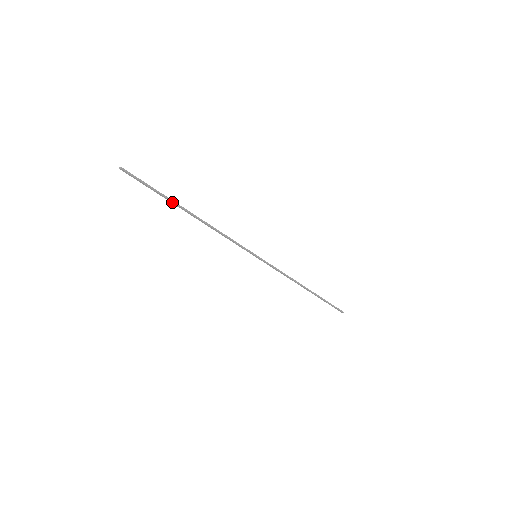
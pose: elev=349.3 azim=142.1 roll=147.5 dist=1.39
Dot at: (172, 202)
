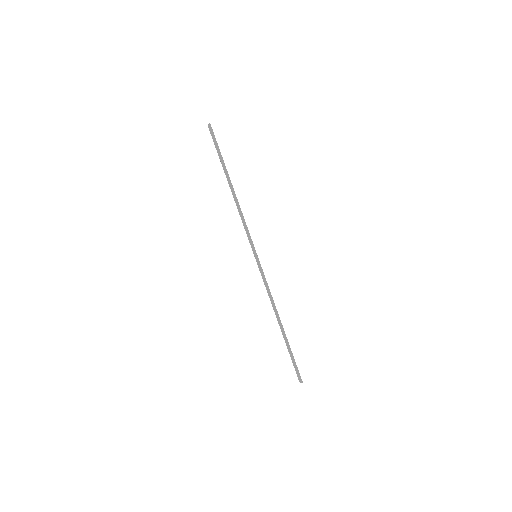
Dot at: (224, 167)
